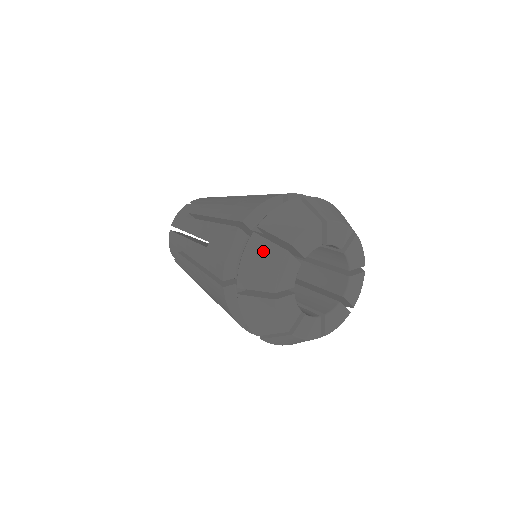
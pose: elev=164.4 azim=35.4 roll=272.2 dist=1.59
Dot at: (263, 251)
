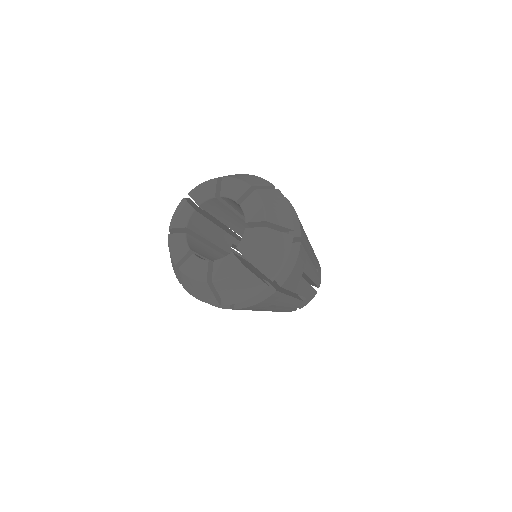
Dot at: occluded
